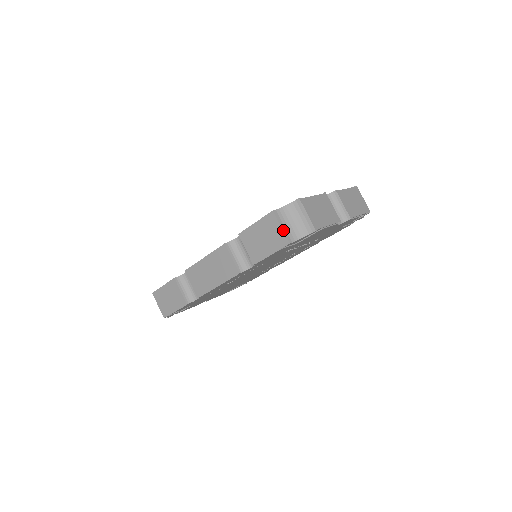
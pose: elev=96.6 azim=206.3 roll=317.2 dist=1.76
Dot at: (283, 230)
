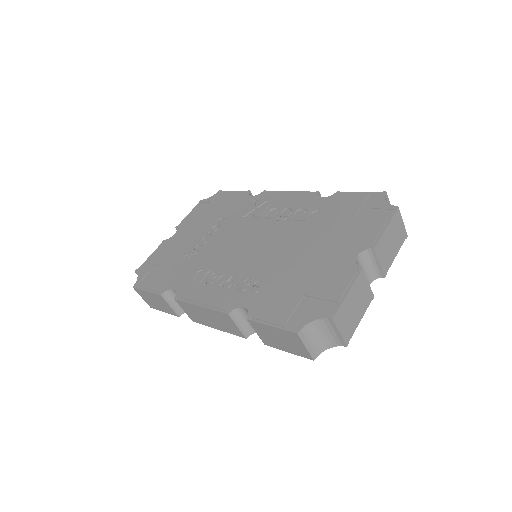
Dot at: (308, 350)
